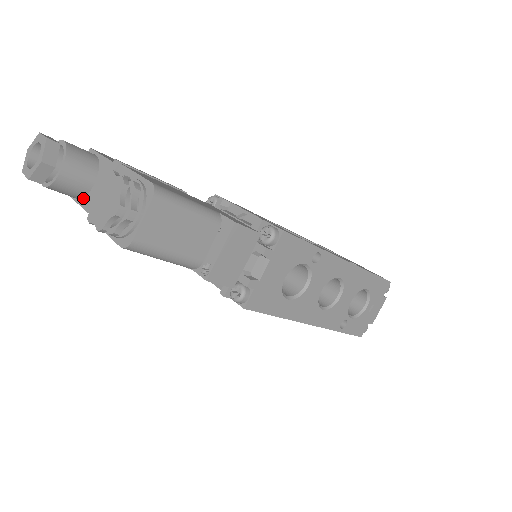
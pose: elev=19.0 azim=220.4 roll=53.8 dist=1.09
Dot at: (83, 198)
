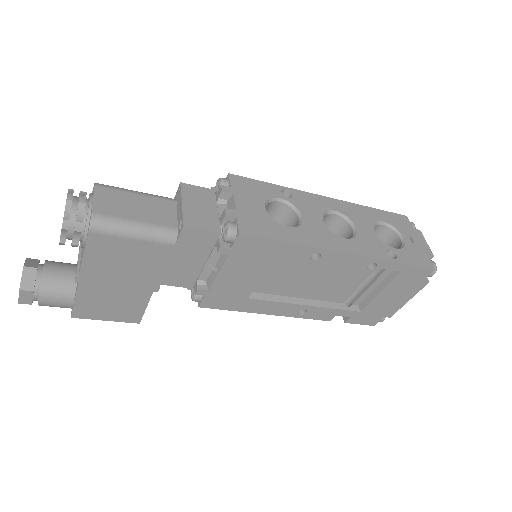
Dot at: (75, 292)
